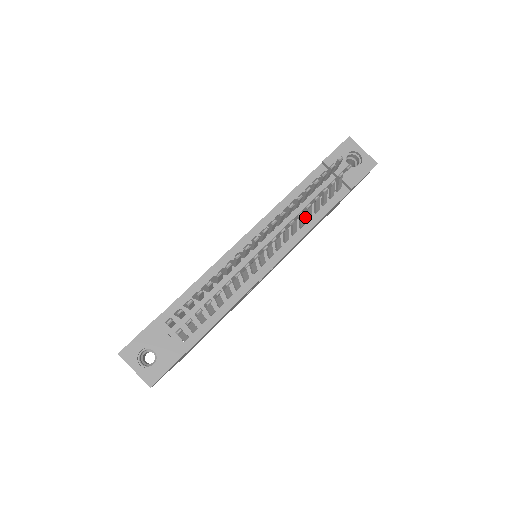
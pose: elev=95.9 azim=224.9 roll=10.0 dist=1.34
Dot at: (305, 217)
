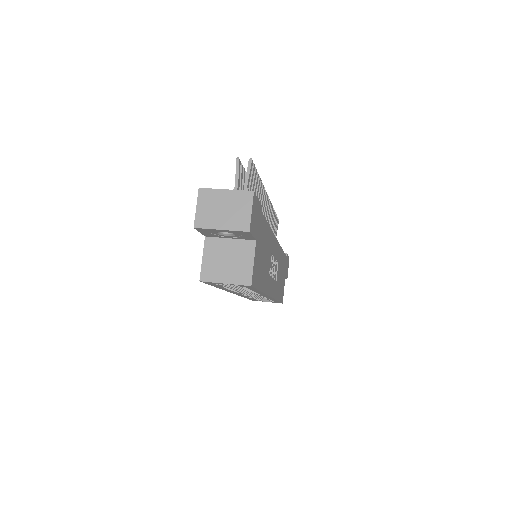
Dot at: occluded
